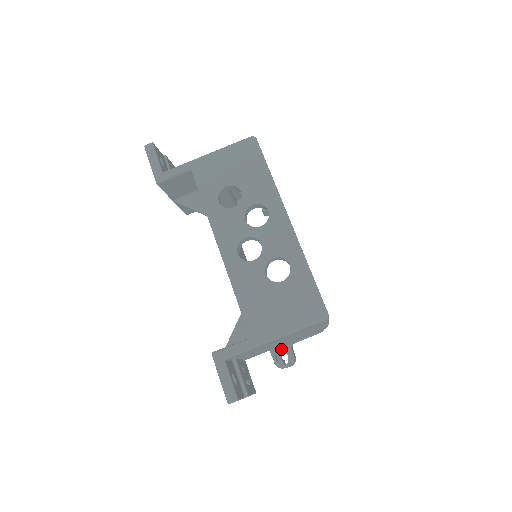
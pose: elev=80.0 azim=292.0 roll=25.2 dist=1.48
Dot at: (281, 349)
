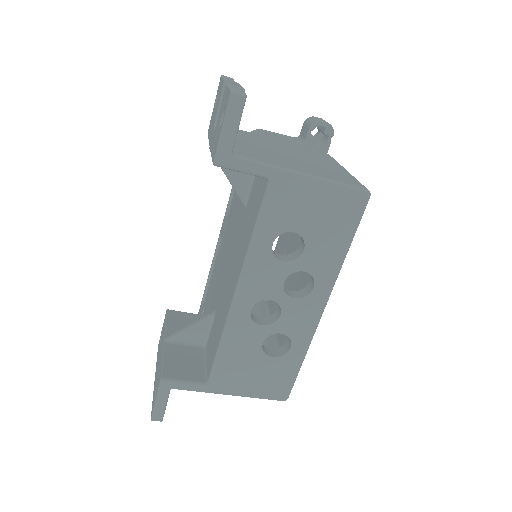
Dot at: occluded
